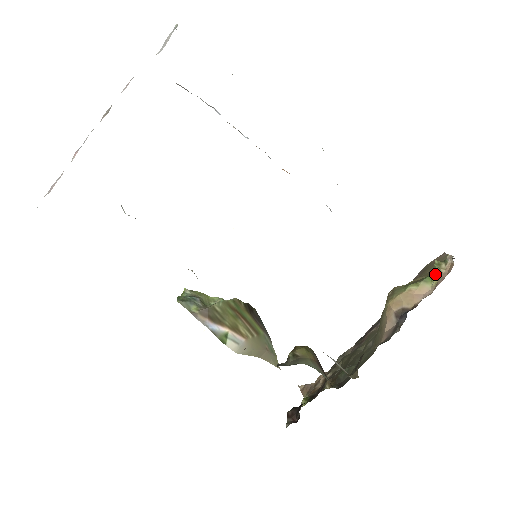
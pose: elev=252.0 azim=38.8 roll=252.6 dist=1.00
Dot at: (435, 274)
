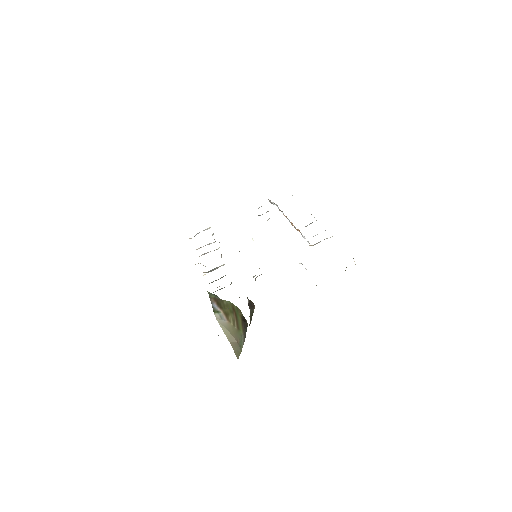
Dot at: occluded
